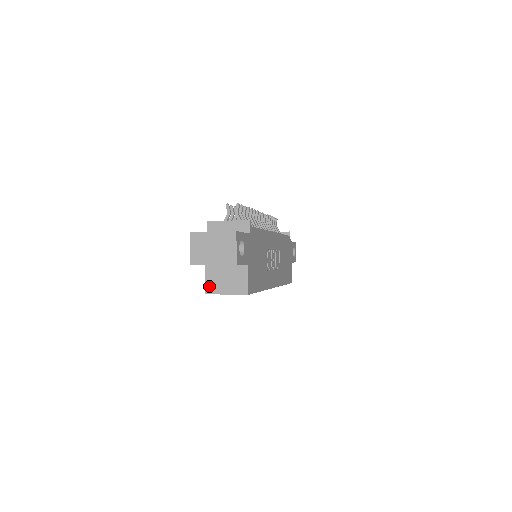
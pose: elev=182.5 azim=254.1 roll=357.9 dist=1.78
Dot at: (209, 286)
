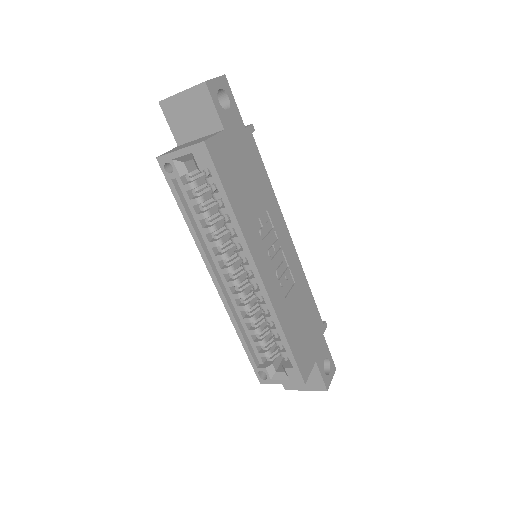
Dot at: occluded
